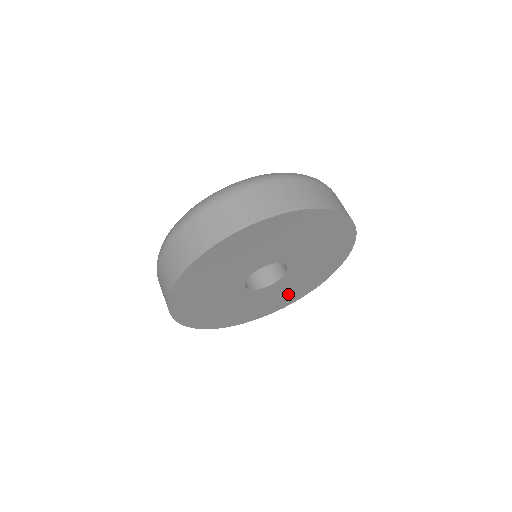
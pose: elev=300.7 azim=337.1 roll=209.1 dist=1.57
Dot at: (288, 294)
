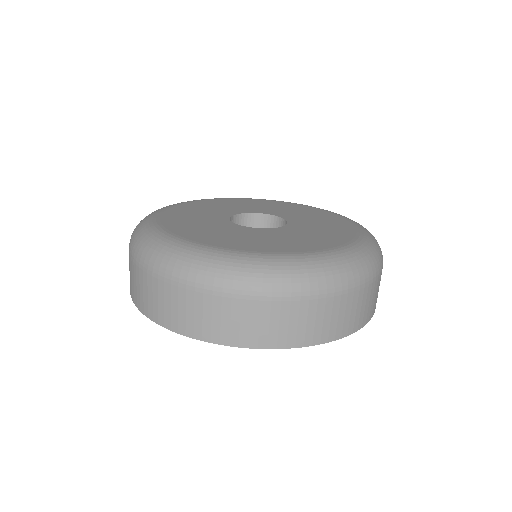
Dot at: occluded
